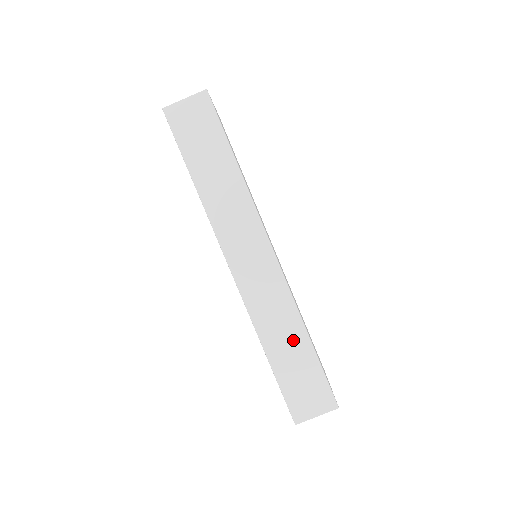
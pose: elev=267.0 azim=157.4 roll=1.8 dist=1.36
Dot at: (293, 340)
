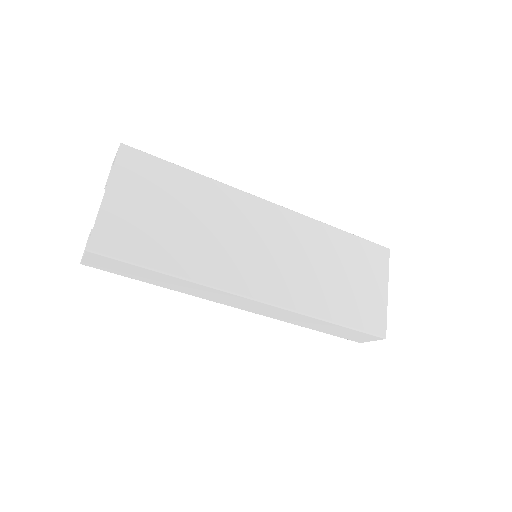
Dot at: (320, 324)
